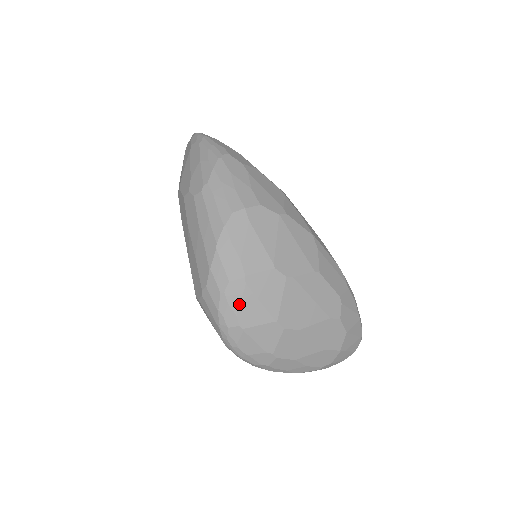
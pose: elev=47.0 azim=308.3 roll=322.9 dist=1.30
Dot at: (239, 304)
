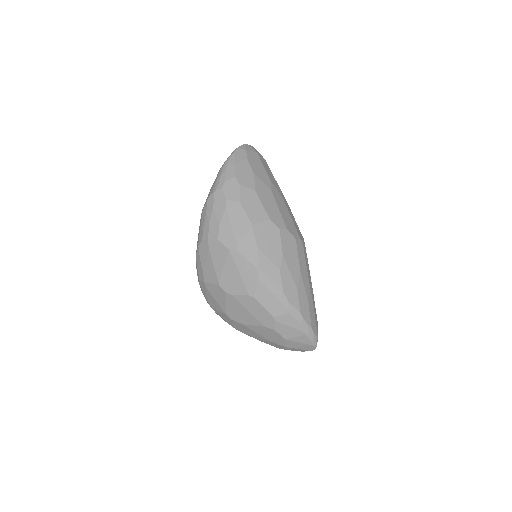
Dot at: (206, 294)
